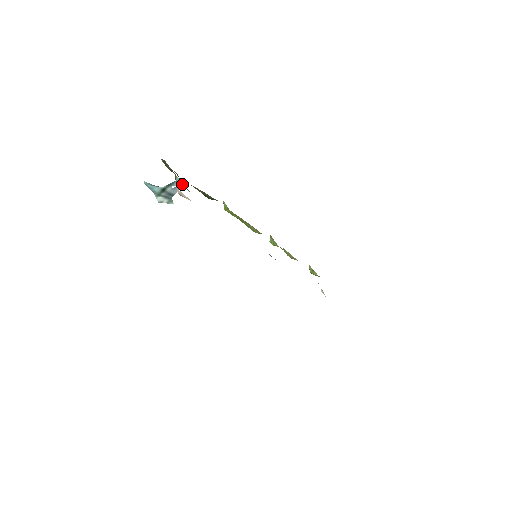
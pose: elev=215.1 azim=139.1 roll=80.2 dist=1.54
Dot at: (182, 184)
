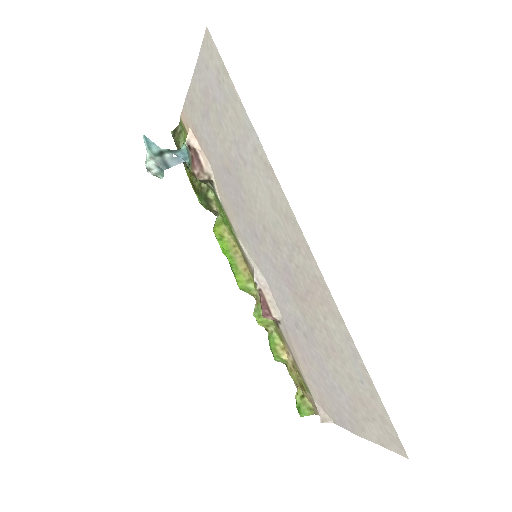
Dot at: (186, 155)
